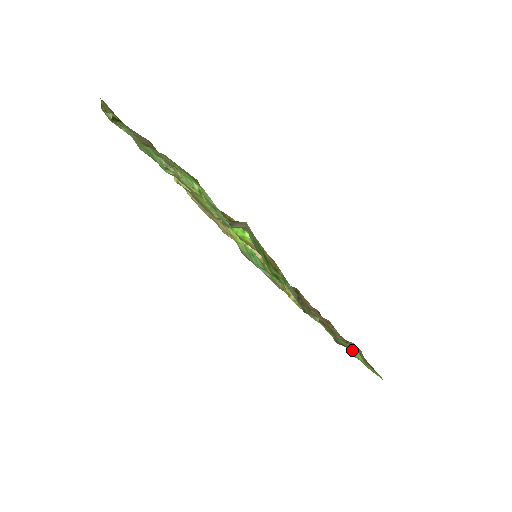
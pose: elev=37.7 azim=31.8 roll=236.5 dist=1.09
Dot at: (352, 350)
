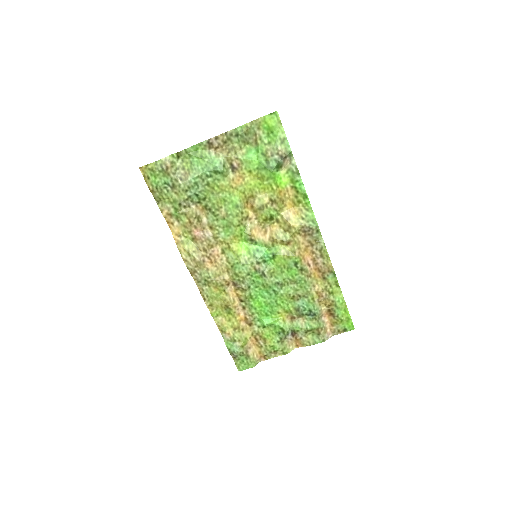
Dot at: (335, 294)
